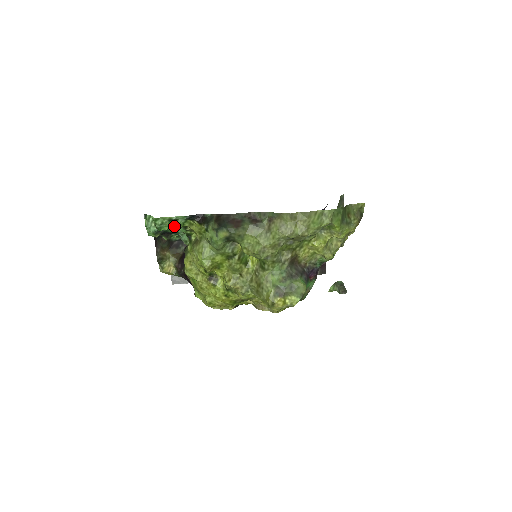
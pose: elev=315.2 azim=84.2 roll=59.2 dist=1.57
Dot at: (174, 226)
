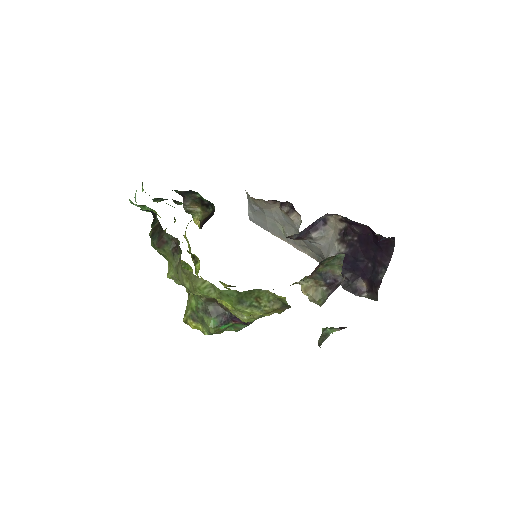
Dot at: (144, 209)
